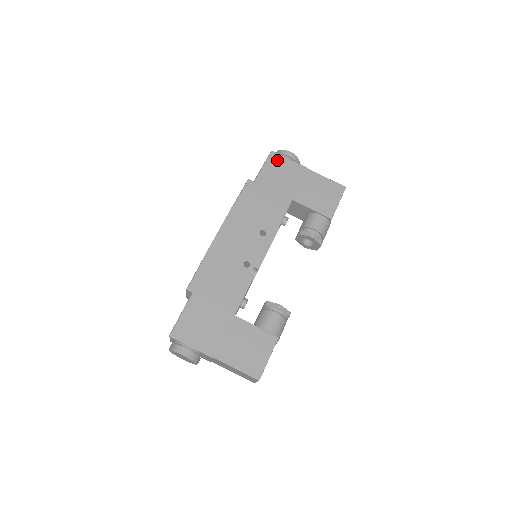
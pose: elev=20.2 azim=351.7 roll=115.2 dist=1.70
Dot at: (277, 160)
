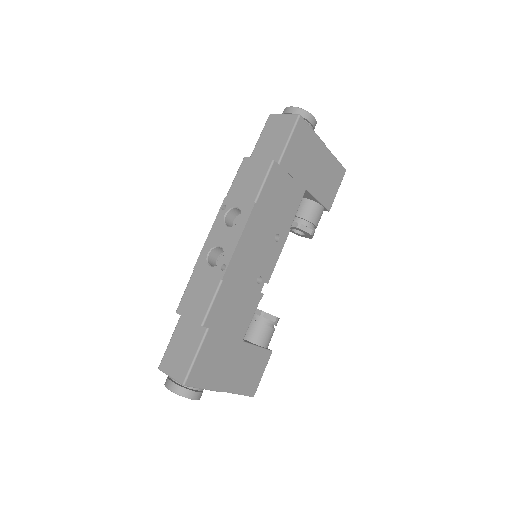
Dot at: (303, 131)
